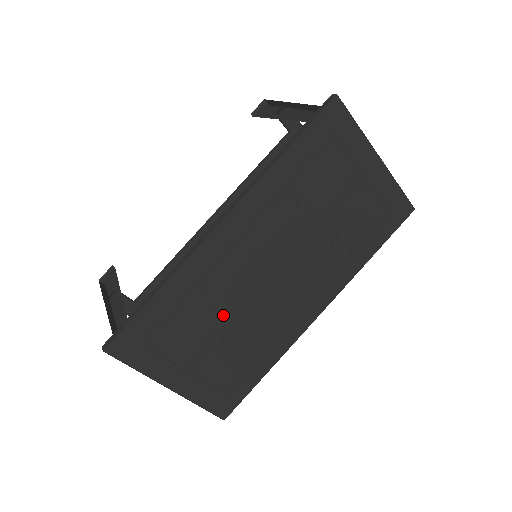
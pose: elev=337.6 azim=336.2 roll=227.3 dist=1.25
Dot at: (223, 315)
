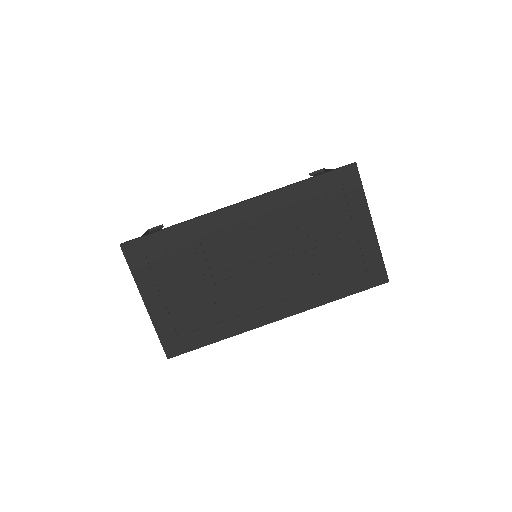
Dot at: (208, 272)
